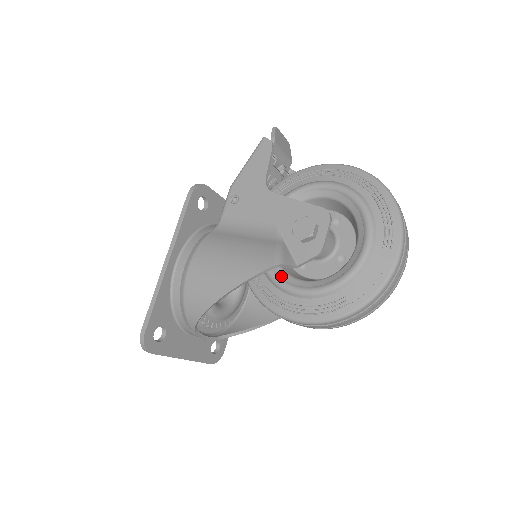
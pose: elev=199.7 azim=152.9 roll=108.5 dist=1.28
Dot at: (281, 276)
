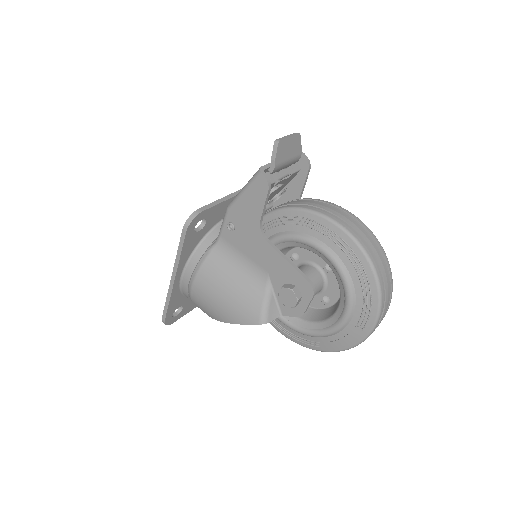
Dot at: occluded
